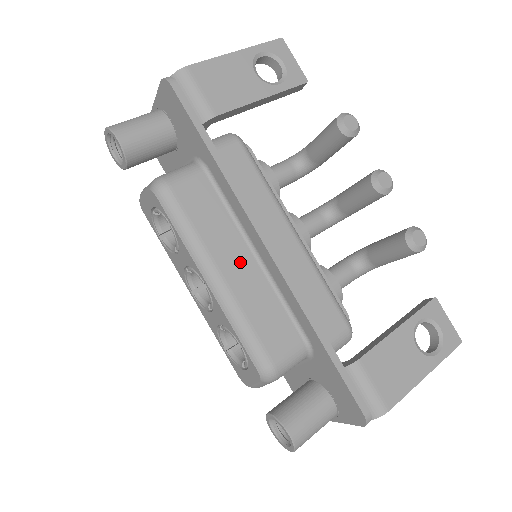
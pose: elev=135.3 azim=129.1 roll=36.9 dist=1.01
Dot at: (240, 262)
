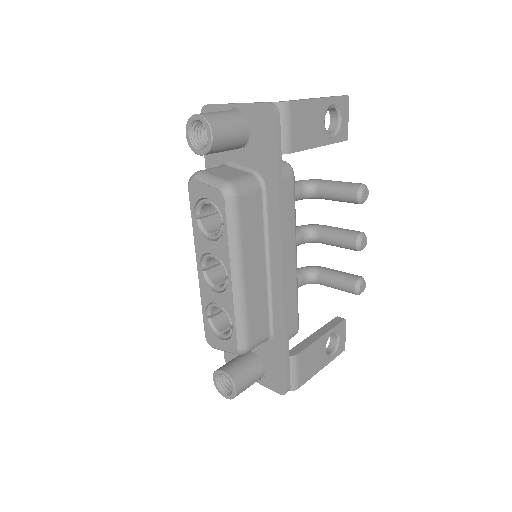
Dot at: (257, 269)
